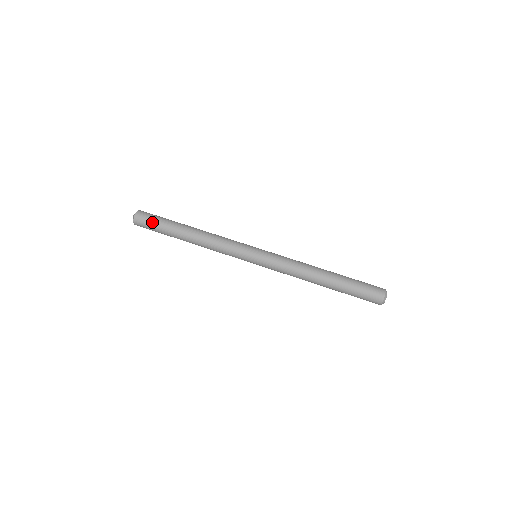
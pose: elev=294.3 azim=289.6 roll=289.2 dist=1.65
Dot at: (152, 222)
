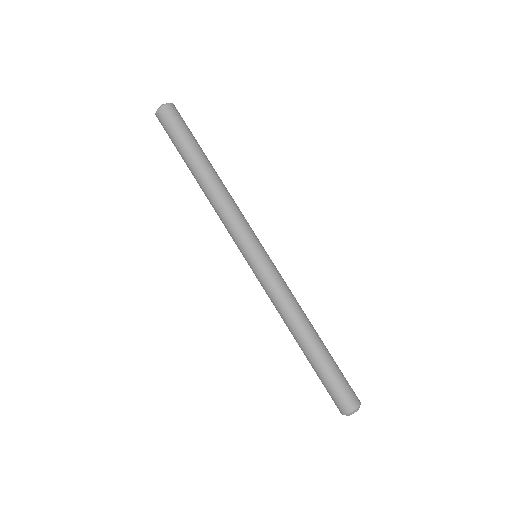
Dot at: (175, 129)
